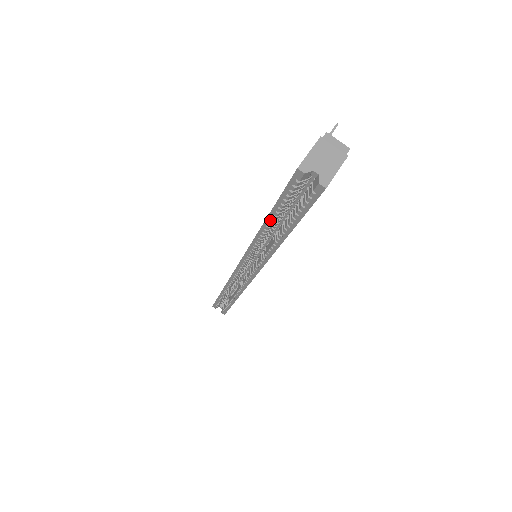
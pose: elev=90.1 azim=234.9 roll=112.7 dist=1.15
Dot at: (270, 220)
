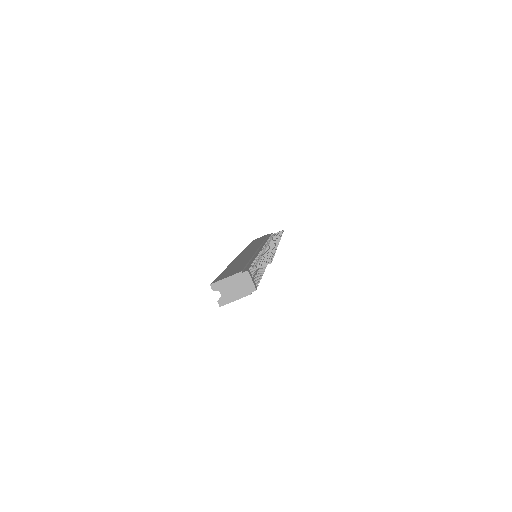
Dot at: occluded
